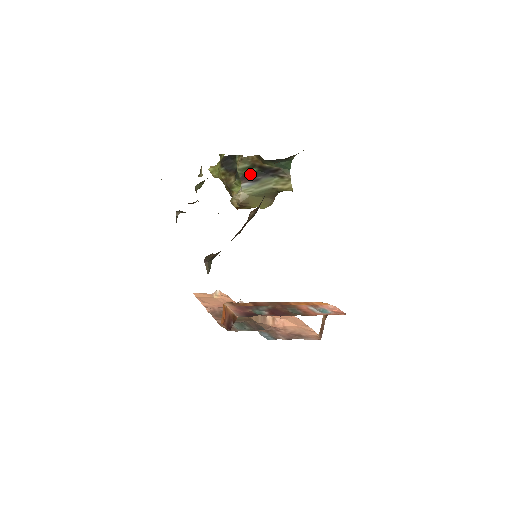
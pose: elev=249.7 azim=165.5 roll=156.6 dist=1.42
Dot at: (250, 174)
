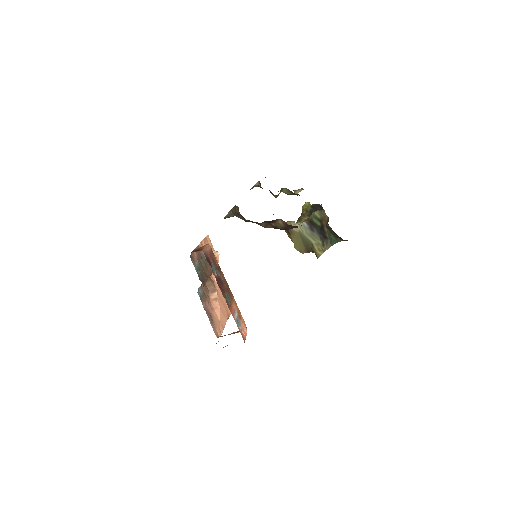
Dot at: (314, 223)
